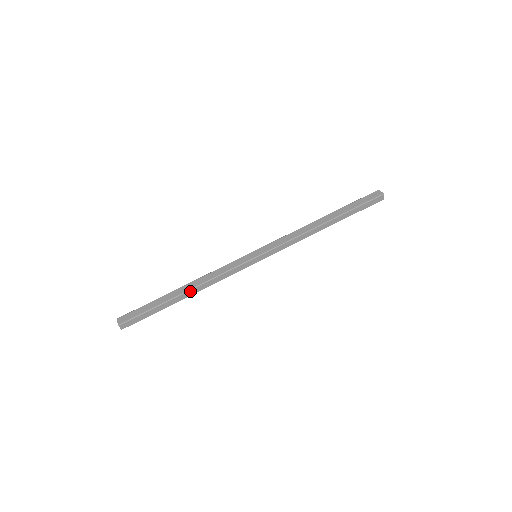
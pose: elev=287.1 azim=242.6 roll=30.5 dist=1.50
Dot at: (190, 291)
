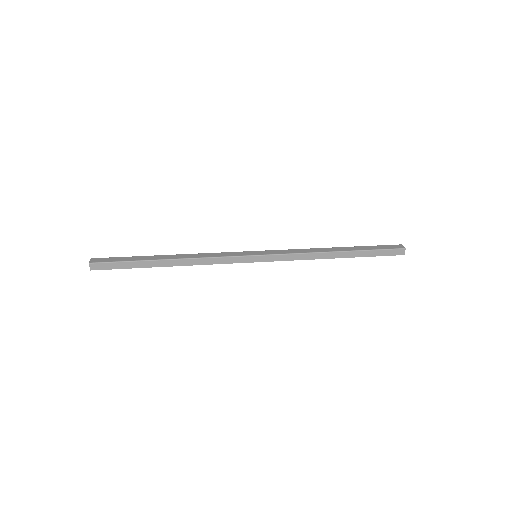
Dot at: (176, 260)
